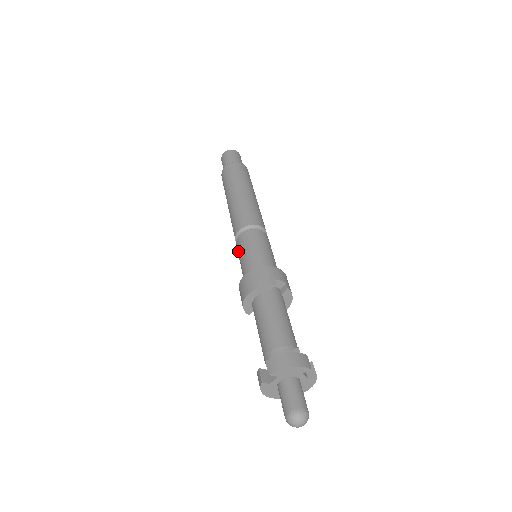
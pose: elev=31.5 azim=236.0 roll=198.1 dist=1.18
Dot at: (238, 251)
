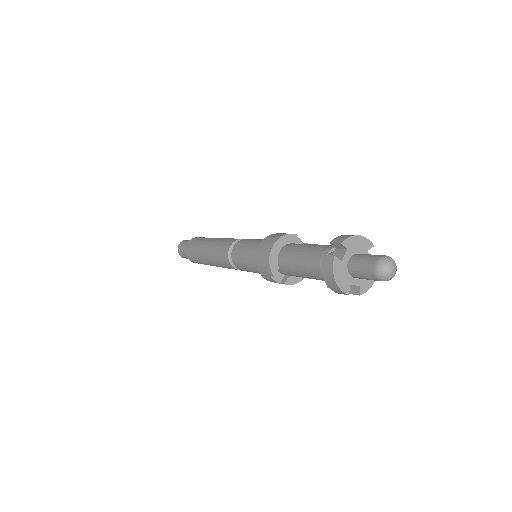
Dot at: (238, 252)
